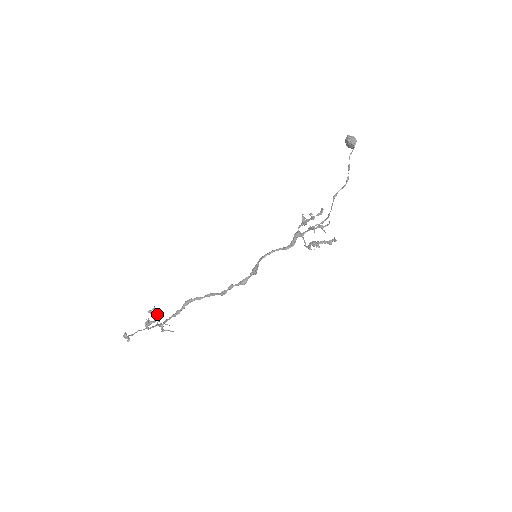
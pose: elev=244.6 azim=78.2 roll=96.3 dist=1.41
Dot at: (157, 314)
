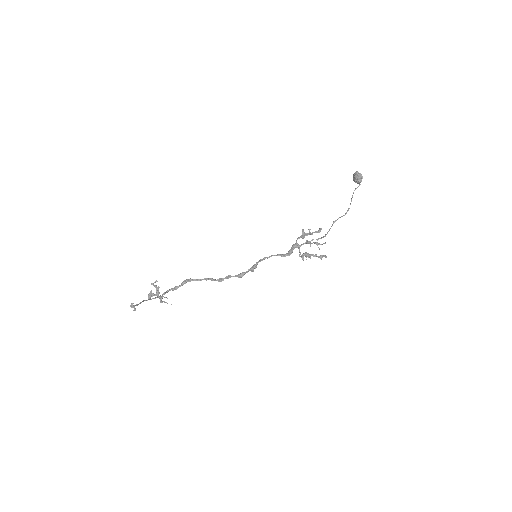
Dot at: (158, 287)
